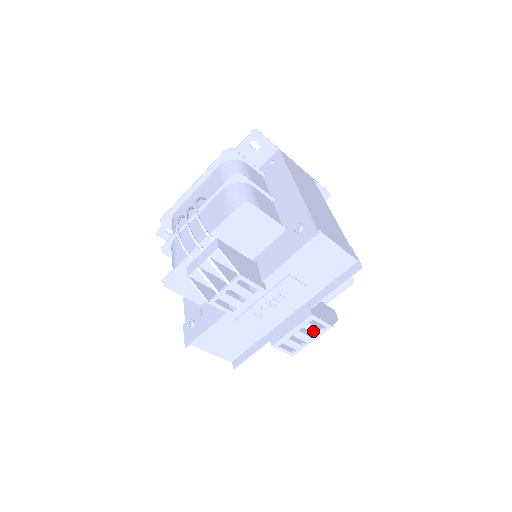
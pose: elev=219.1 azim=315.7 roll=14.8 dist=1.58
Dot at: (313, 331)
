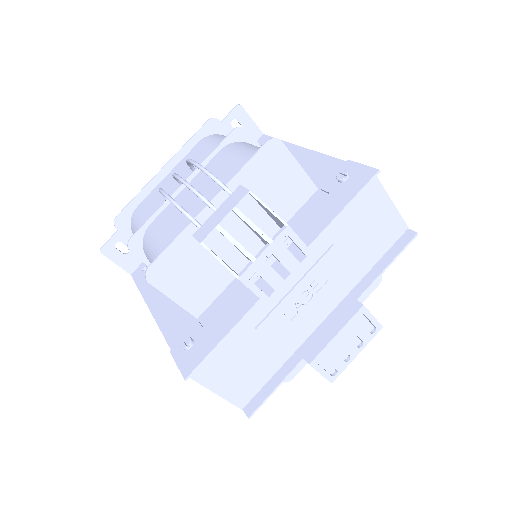
Dot at: (361, 335)
